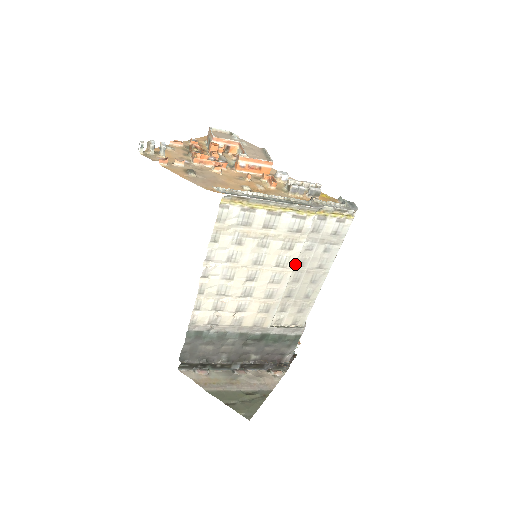
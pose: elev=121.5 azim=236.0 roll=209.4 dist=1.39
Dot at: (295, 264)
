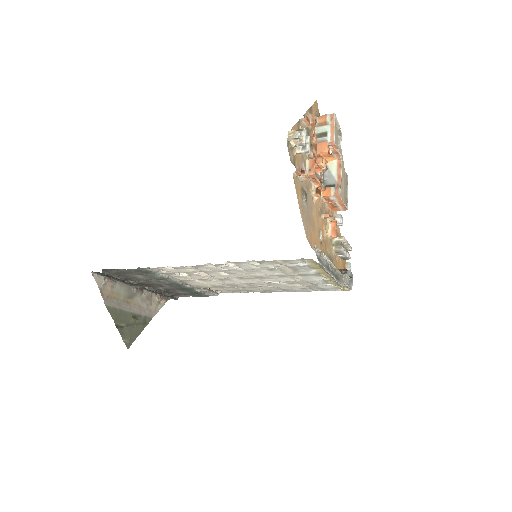
Dot at: (277, 286)
